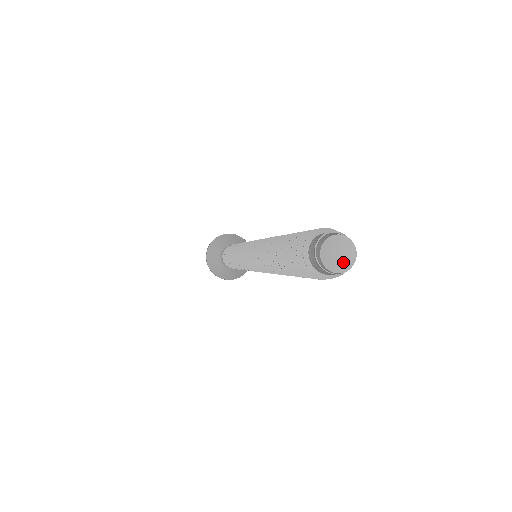
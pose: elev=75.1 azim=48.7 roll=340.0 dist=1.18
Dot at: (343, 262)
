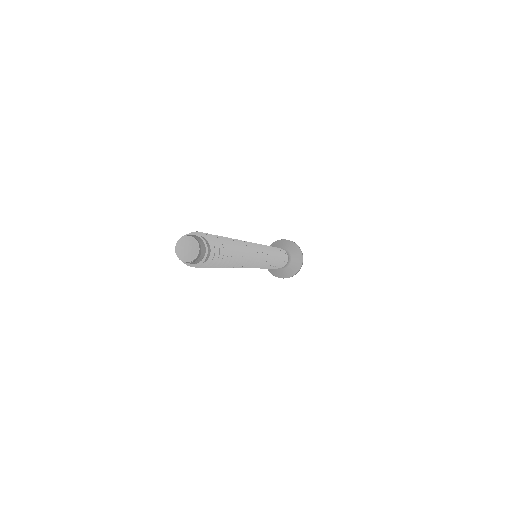
Dot at: (192, 253)
